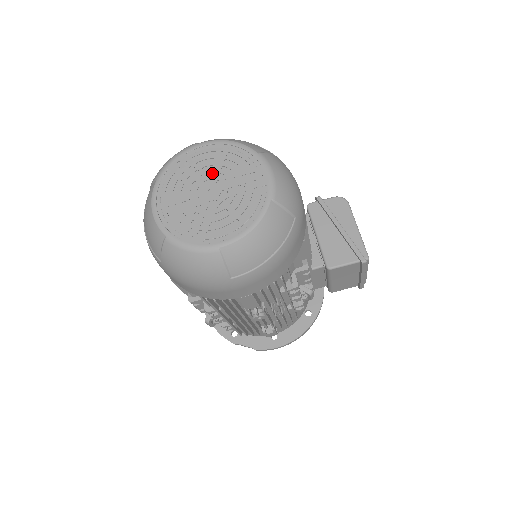
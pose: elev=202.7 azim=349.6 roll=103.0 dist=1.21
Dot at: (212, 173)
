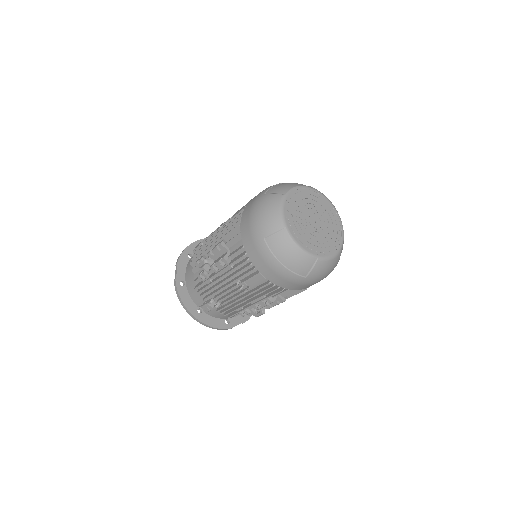
Dot at: (306, 210)
